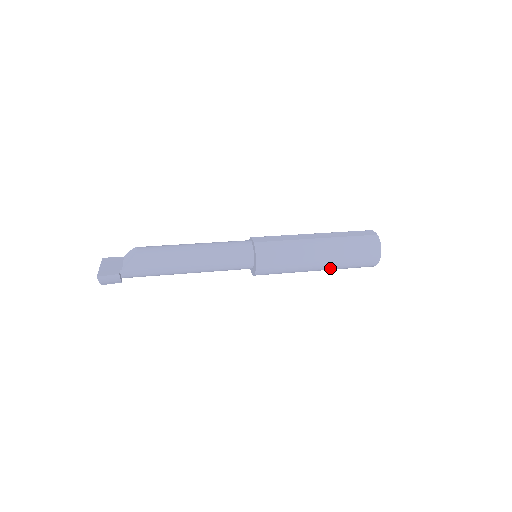
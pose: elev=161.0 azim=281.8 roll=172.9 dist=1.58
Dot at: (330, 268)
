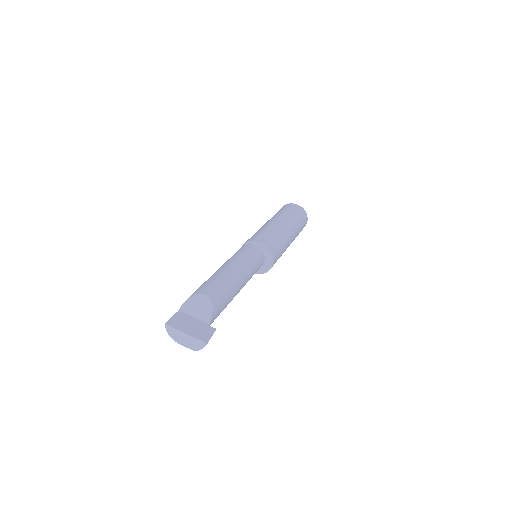
Dot at: occluded
